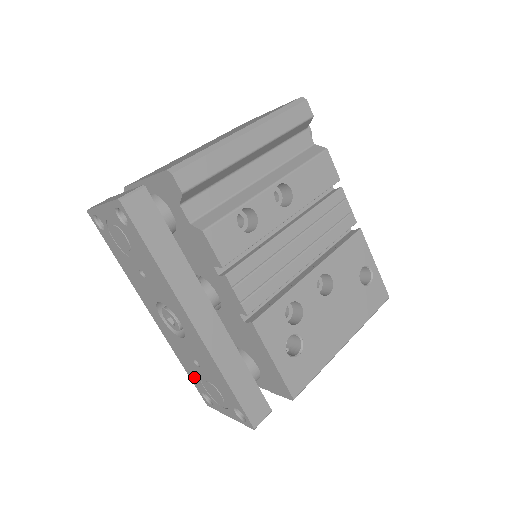
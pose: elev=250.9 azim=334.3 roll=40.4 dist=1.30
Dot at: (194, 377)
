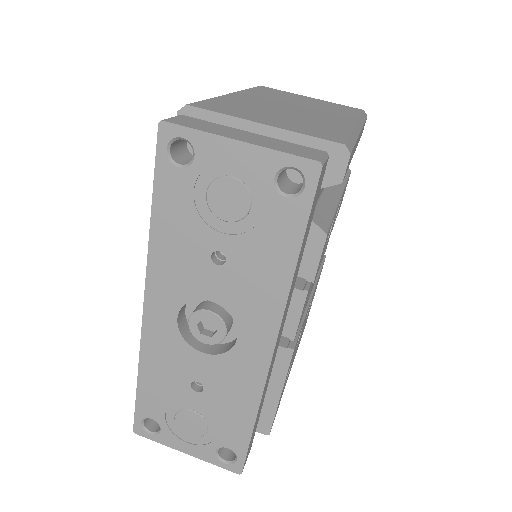
Dot at: (154, 398)
